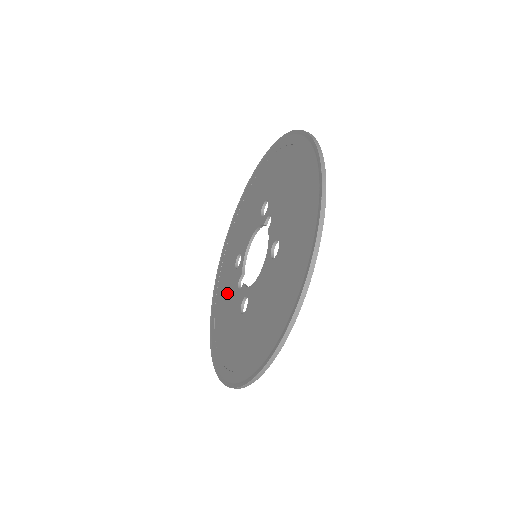
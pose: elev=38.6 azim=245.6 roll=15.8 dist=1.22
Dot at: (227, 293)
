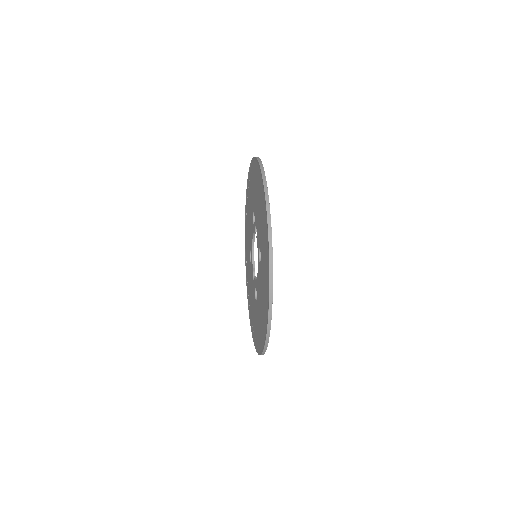
Dot at: (250, 281)
